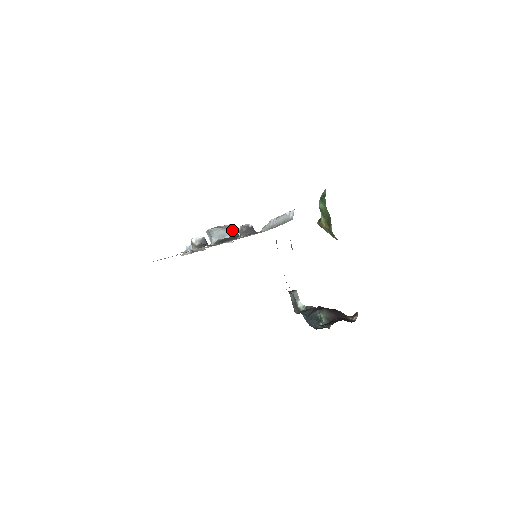
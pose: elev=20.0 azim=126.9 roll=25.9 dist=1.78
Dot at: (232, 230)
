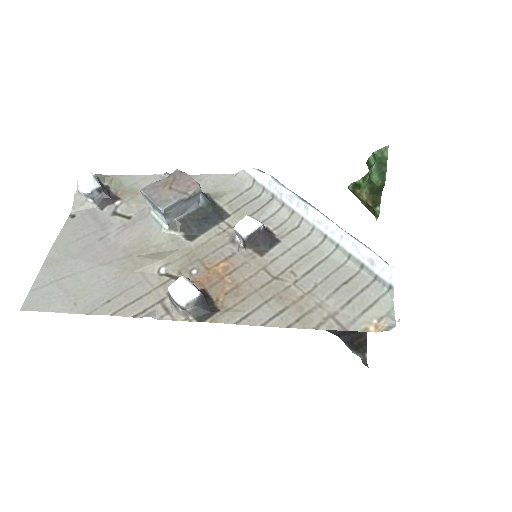
Dot at: (198, 195)
